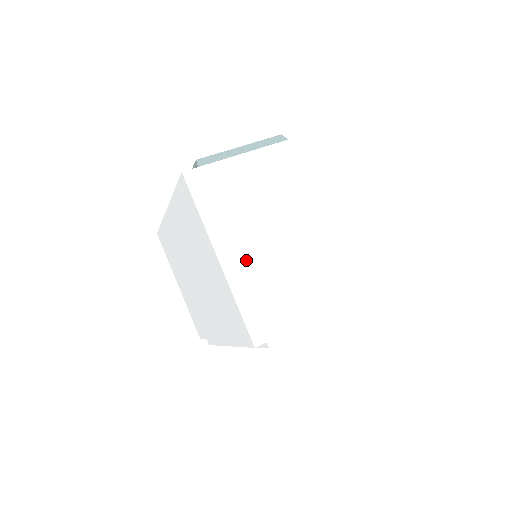
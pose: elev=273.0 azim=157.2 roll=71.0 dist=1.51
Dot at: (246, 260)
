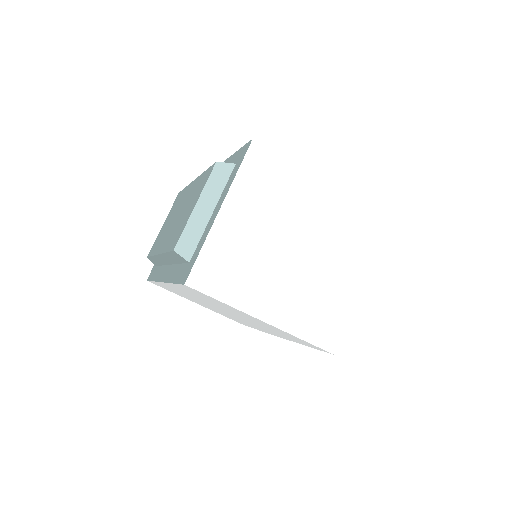
Dot at: (283, 303)
